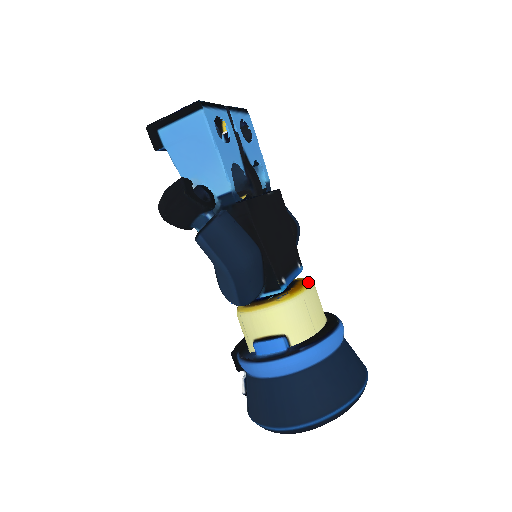
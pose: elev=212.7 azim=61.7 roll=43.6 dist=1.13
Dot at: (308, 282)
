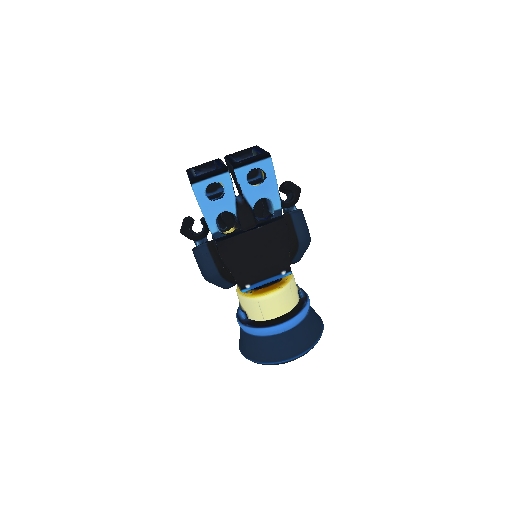
Dot at: (275, 289)
